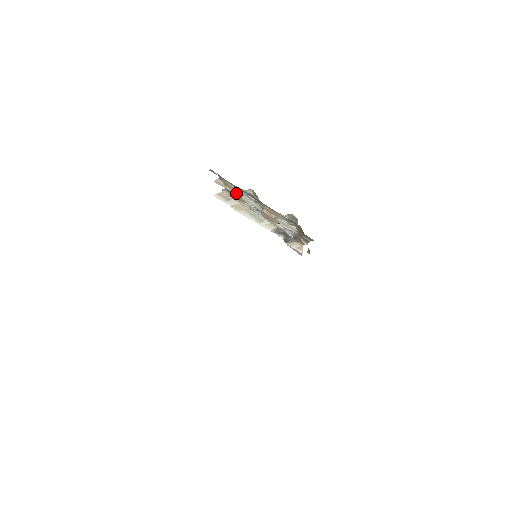
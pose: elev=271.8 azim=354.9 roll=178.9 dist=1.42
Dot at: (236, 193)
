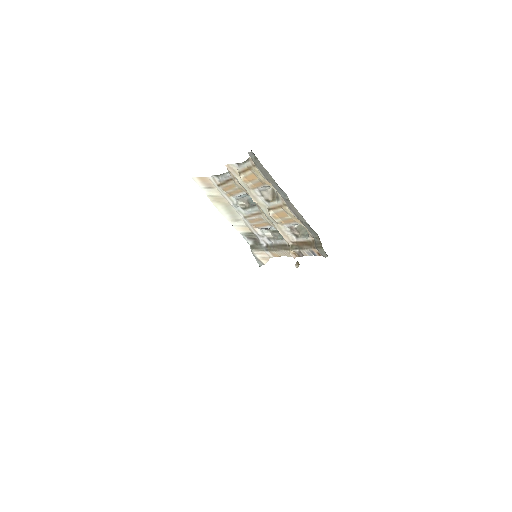
Dot at: (249, 185)
